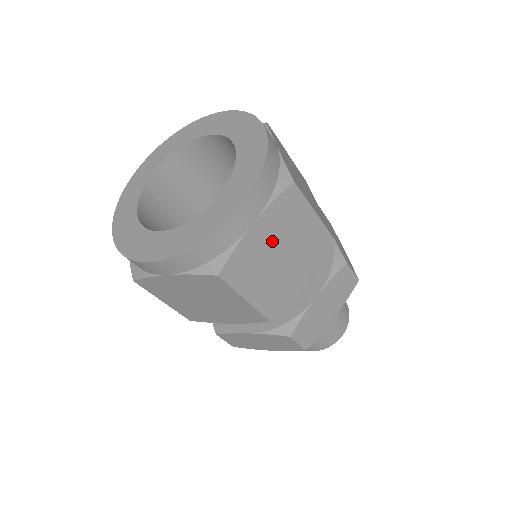
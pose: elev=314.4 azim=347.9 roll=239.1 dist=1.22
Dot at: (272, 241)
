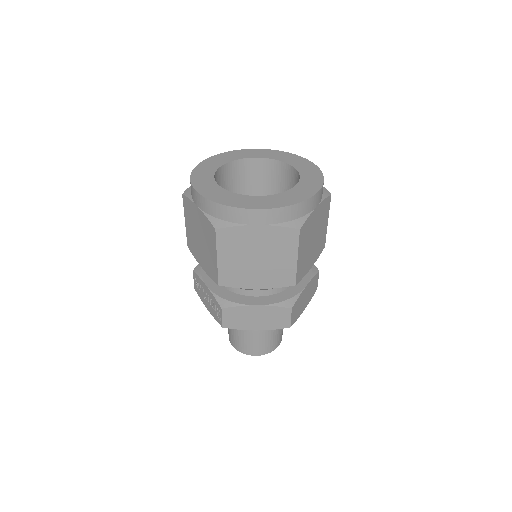
Dot at: (316, 225)
